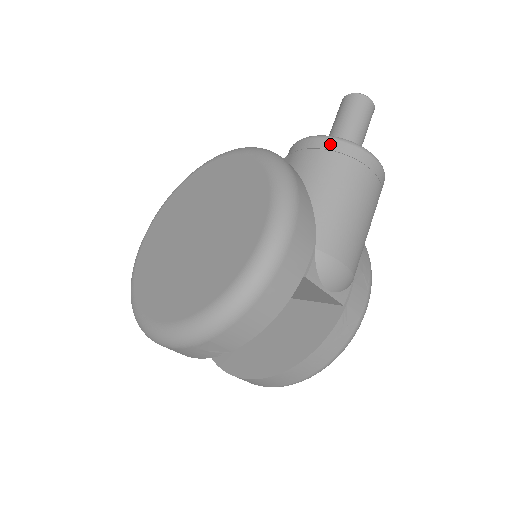
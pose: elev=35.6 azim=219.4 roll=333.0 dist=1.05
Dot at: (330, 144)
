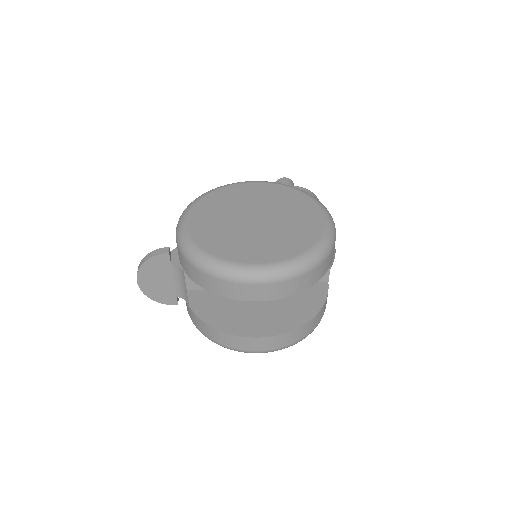
Dot at: (308, 191)
